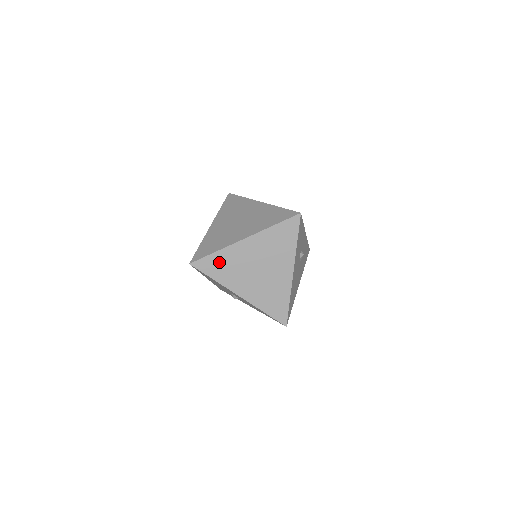
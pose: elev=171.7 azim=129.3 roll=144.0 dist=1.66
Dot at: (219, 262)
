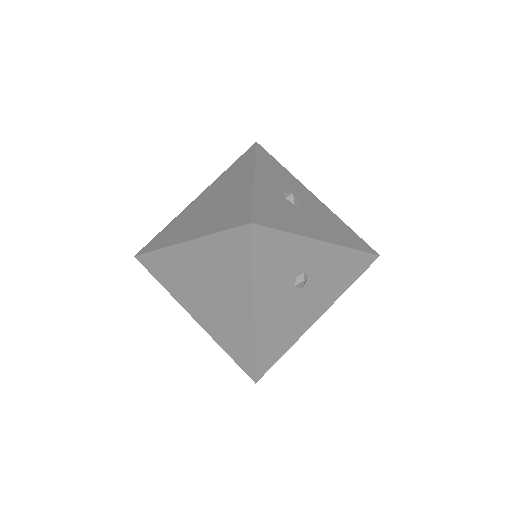
Dot at: (162, 265)
